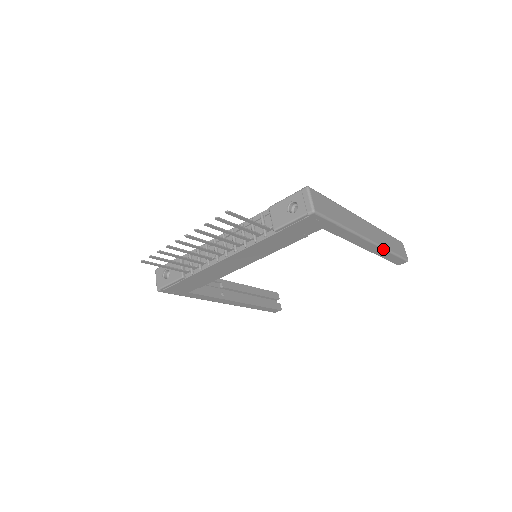
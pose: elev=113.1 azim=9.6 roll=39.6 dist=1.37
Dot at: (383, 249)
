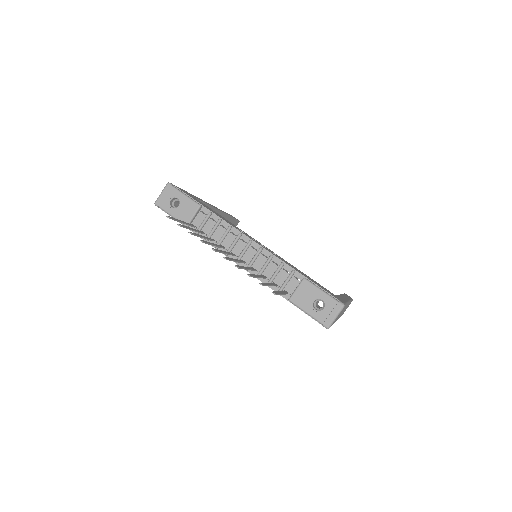
Dot at: occluded
